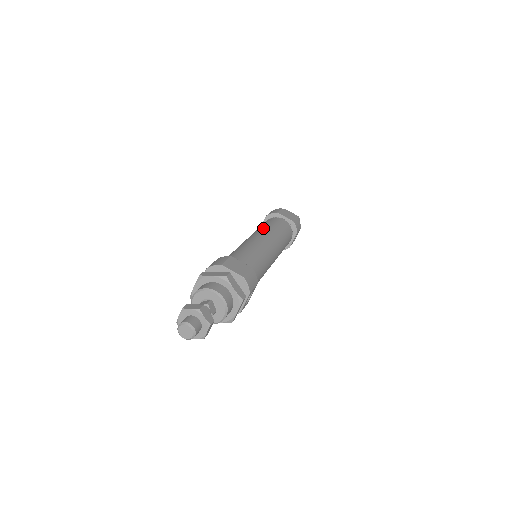
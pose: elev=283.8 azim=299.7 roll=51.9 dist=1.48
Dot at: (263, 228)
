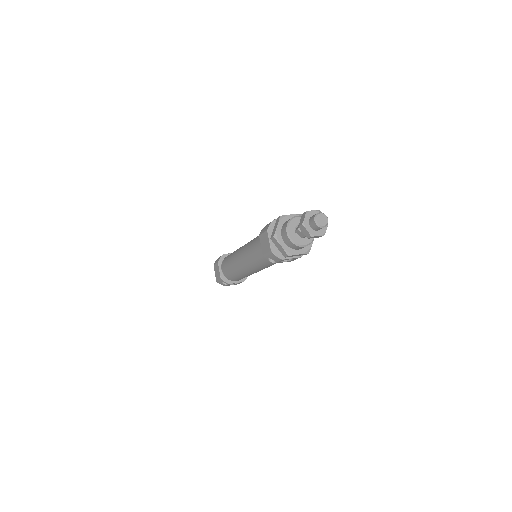
Dot at: occluded
